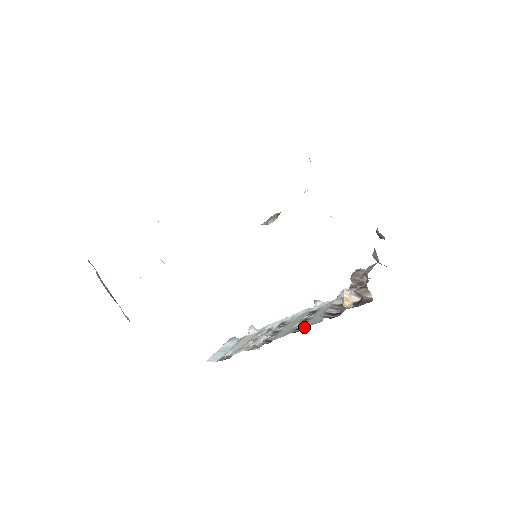
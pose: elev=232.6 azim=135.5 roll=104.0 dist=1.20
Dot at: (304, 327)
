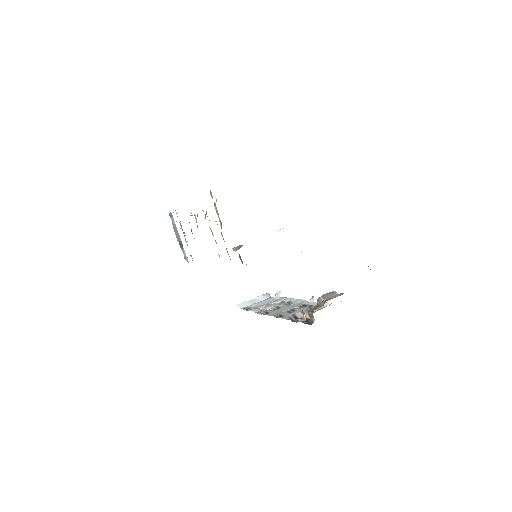
Dot at: (283, 316)
